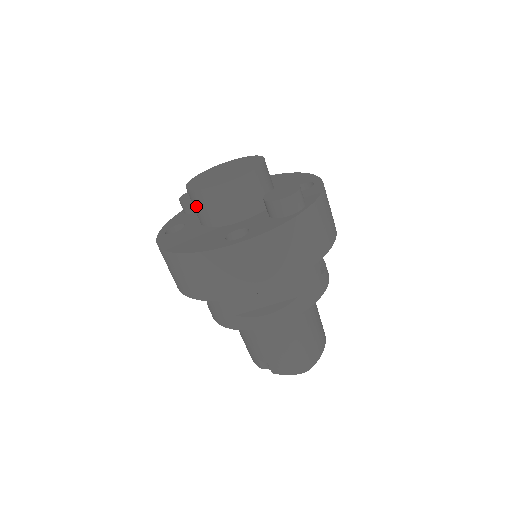
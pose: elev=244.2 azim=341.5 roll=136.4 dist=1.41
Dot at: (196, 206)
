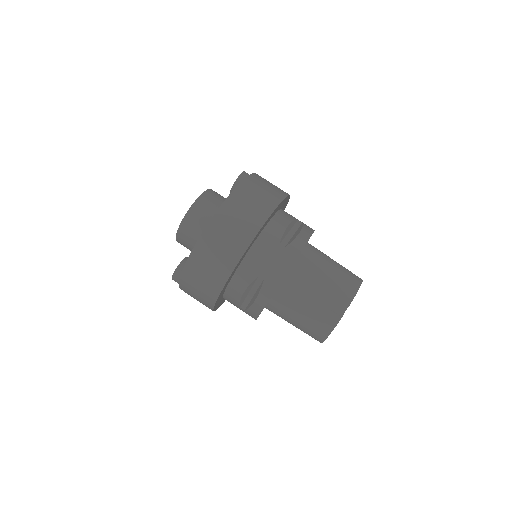
Dot at: (196, 223)
